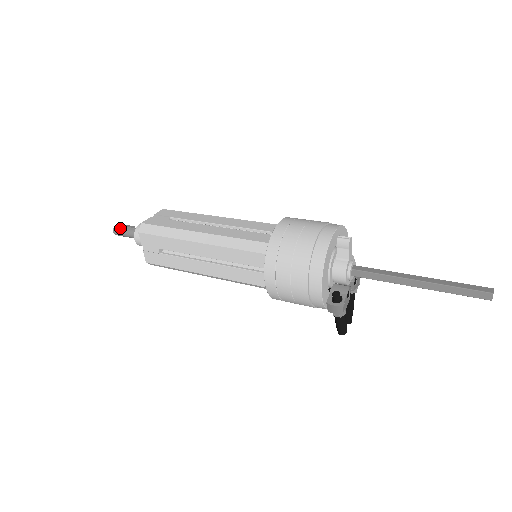
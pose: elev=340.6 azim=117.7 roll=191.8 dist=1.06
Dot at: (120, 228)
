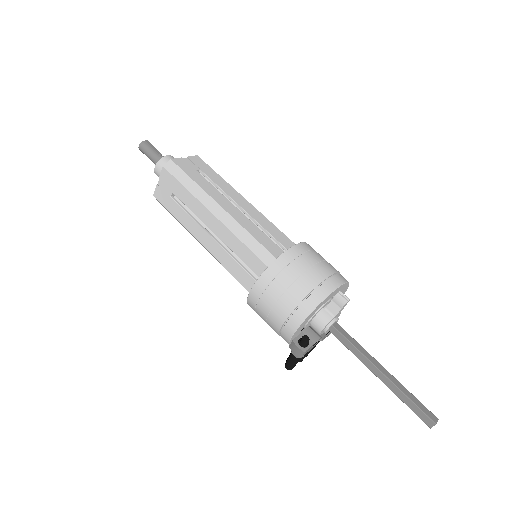
Dot at: (147, 146)
